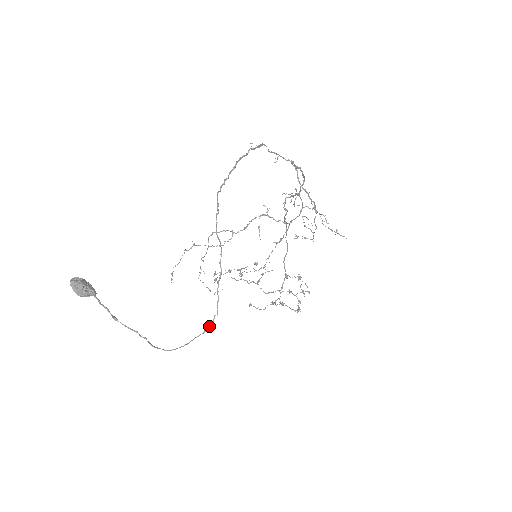
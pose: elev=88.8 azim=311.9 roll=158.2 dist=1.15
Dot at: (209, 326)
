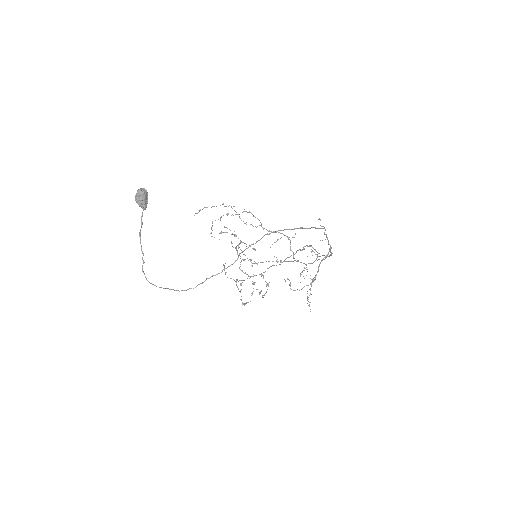
Dot at: (182, 290)
